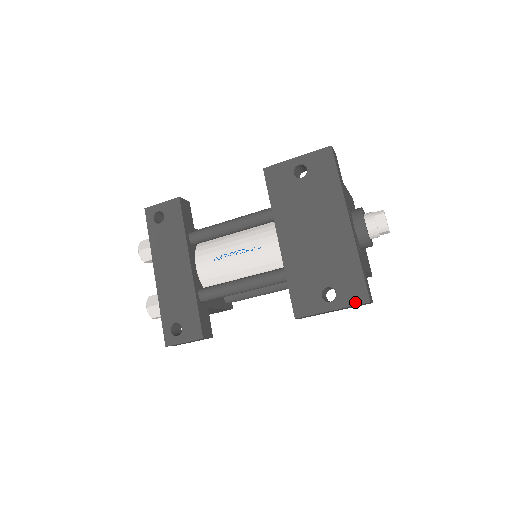
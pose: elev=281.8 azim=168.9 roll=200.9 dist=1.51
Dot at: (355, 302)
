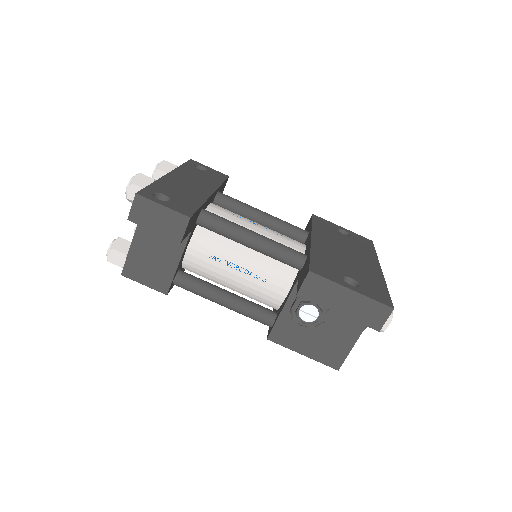
Dot at: (378, 300)
